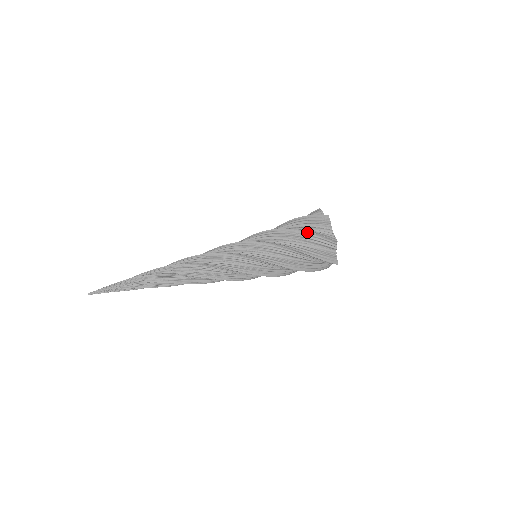
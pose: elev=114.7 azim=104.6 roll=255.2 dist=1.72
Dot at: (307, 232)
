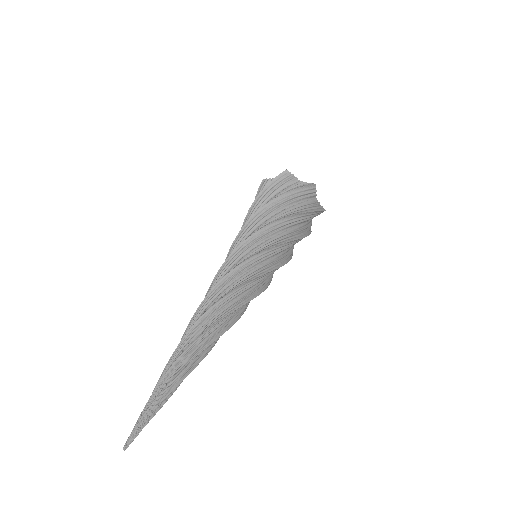
Dot at: (286, 194)
